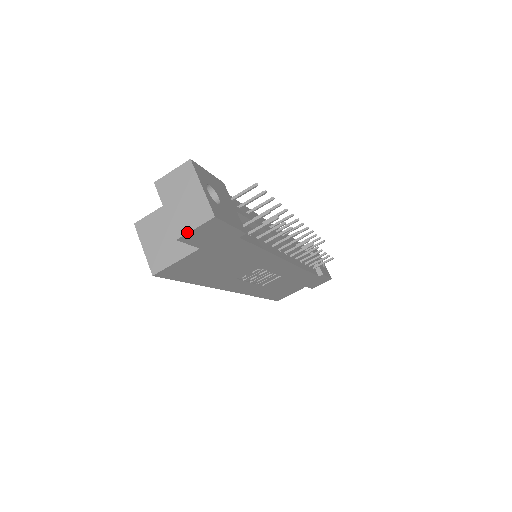
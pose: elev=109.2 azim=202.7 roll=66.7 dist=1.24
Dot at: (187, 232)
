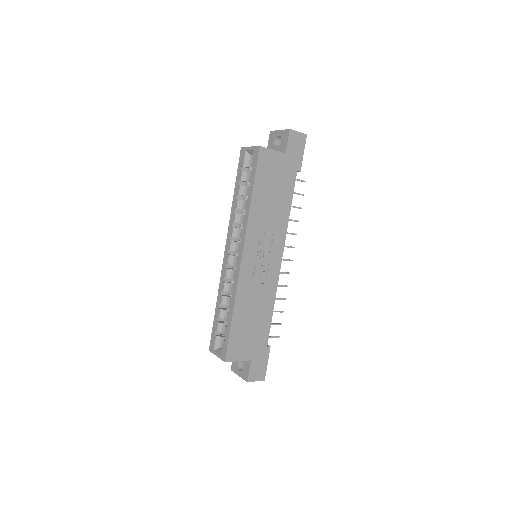
Dot at: (295, 131)
